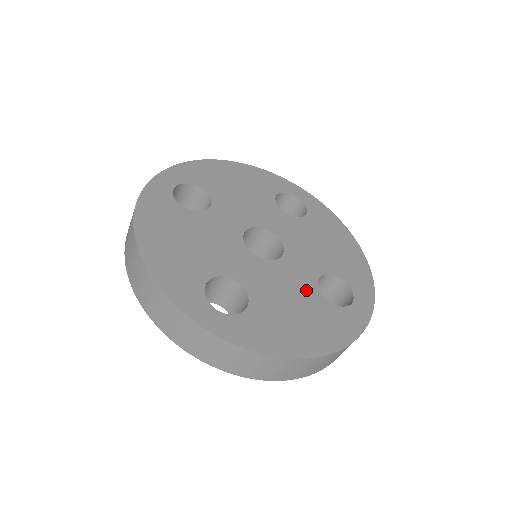
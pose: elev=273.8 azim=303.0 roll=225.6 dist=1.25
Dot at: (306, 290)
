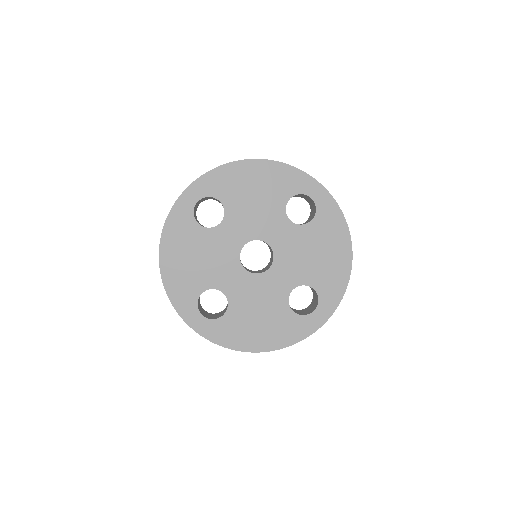
Dot at: (276, 300)
